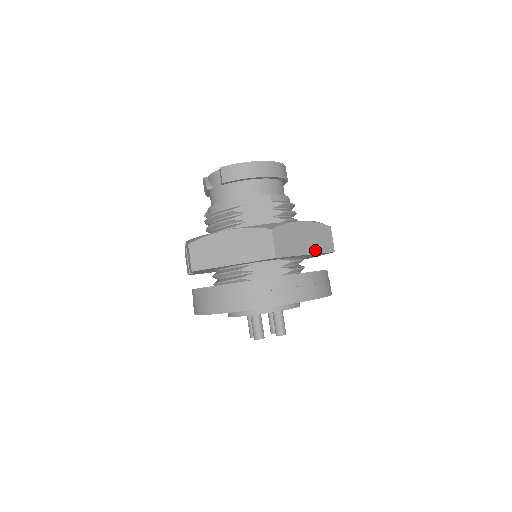
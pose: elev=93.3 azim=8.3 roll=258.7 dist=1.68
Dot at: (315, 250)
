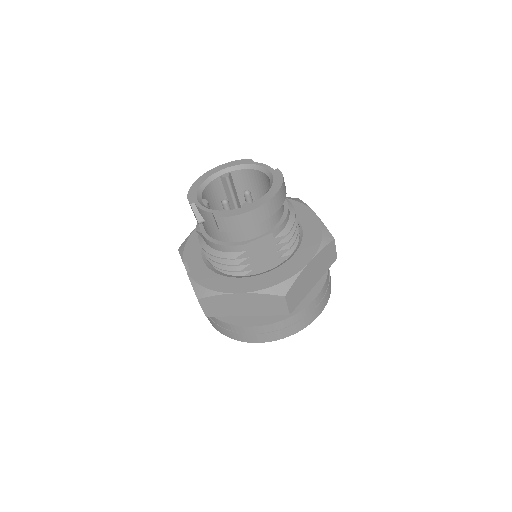
Dot at: (321, 274)
